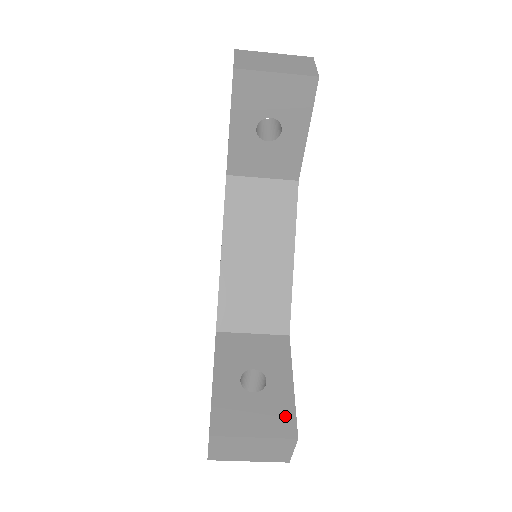
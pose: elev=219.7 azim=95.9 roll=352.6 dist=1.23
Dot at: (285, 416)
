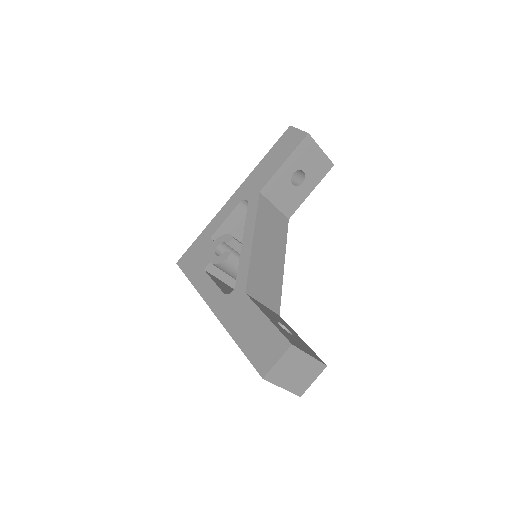
Dot at: (313, 353)
